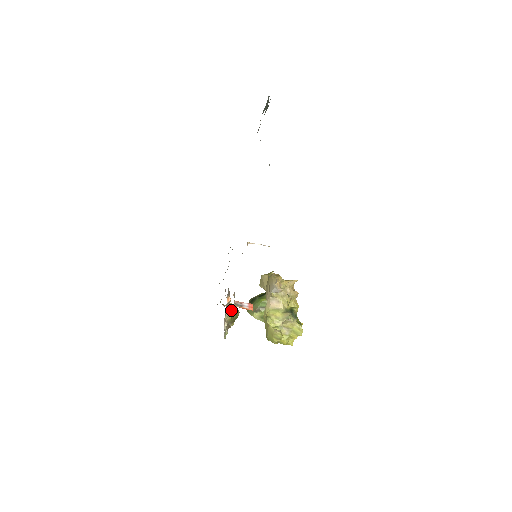
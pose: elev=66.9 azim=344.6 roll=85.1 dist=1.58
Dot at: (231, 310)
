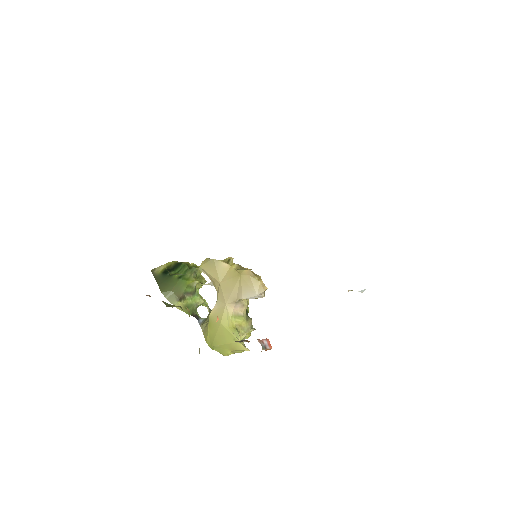
Dot at: occluded
